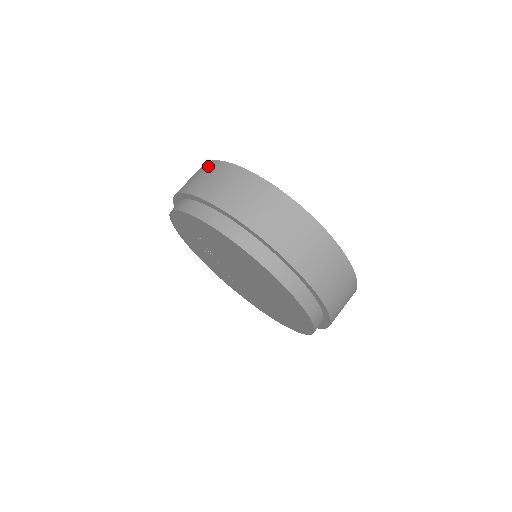
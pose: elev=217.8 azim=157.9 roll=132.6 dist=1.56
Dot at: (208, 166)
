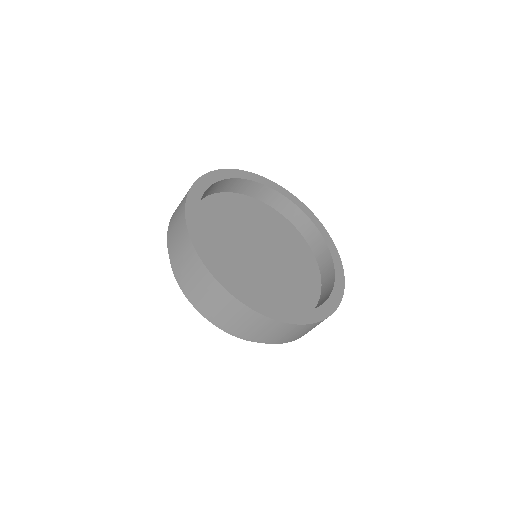
Dot at: occluded
